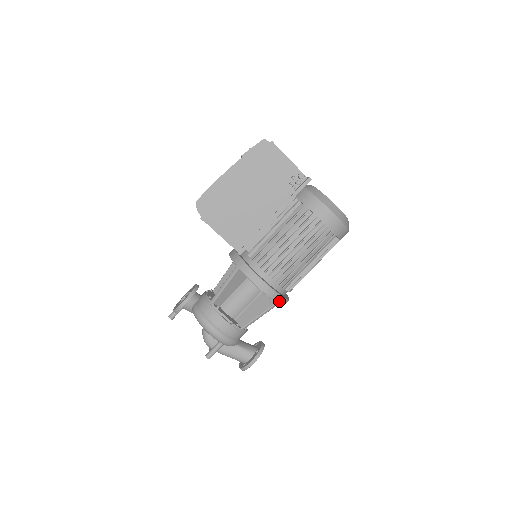
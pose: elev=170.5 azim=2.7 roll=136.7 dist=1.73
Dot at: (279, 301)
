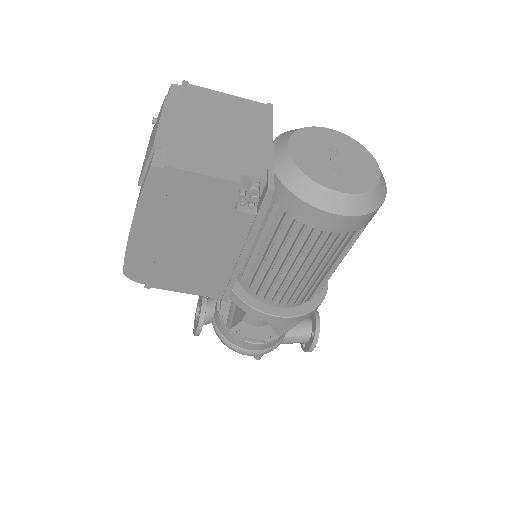
Dot at: (311, 313)
